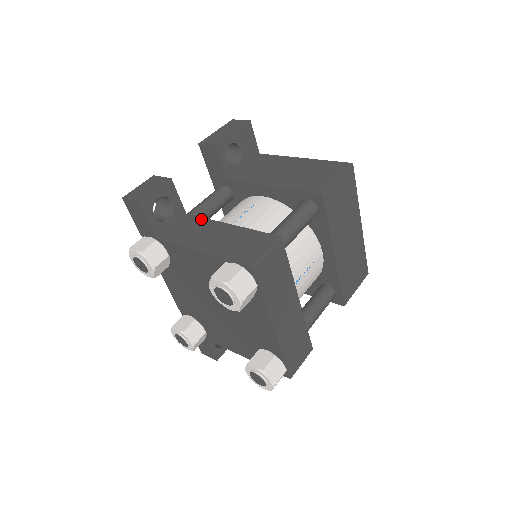
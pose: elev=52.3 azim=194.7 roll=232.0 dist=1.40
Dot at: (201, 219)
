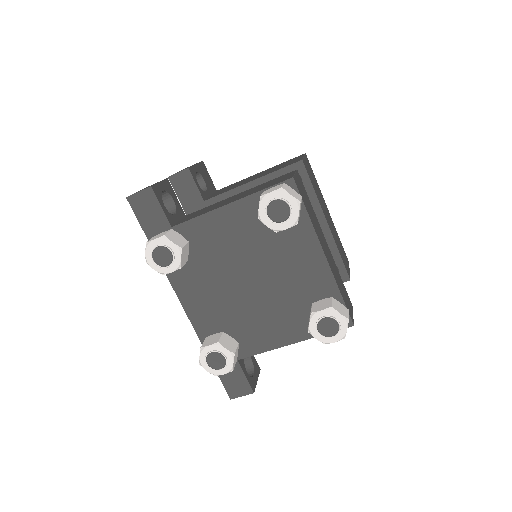
Dot at: (206, 207)
